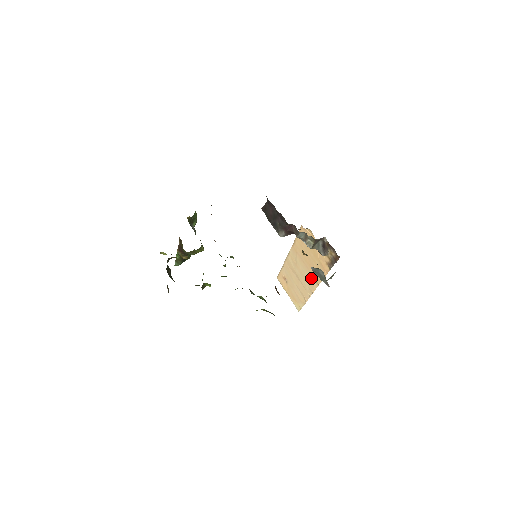
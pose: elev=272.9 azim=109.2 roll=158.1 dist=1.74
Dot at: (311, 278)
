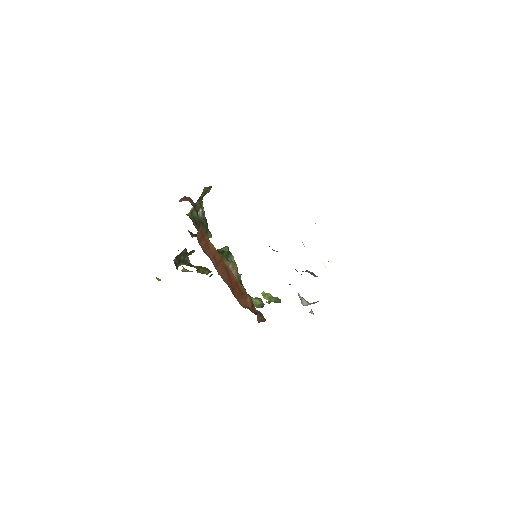
Dot at: occluded
